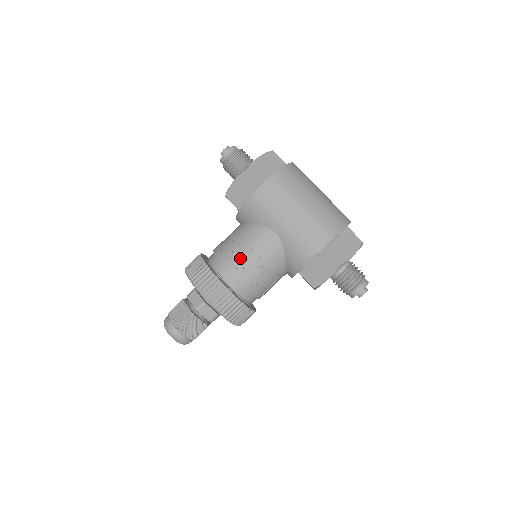
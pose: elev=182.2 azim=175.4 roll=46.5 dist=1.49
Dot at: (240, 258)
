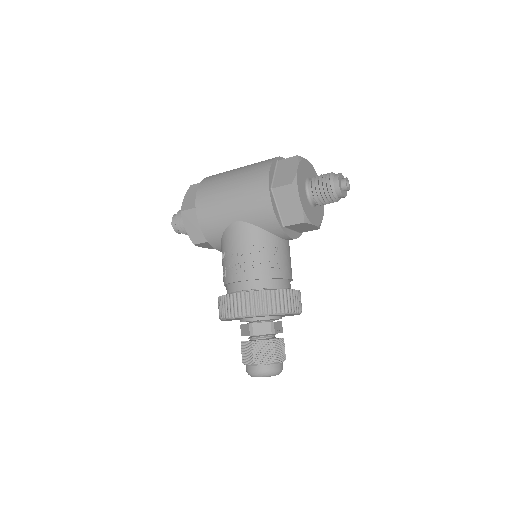
Dot at: (234, 265)
